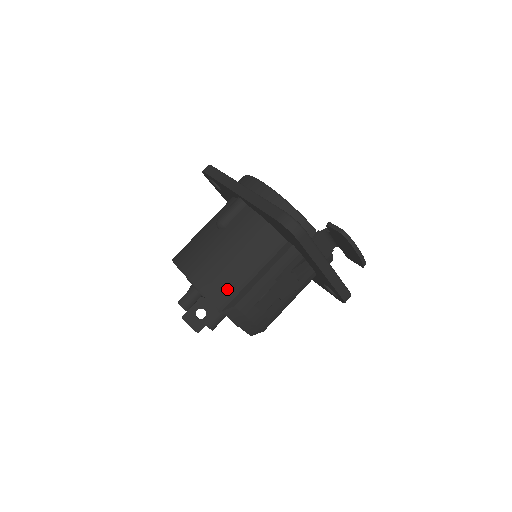
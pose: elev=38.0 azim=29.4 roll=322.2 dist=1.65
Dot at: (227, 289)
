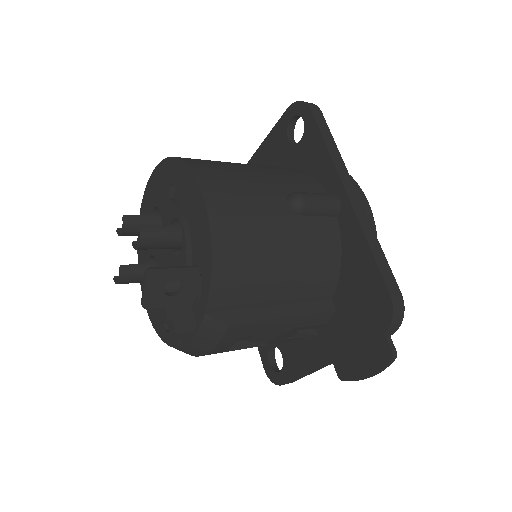
Dot at: (239, 293)
